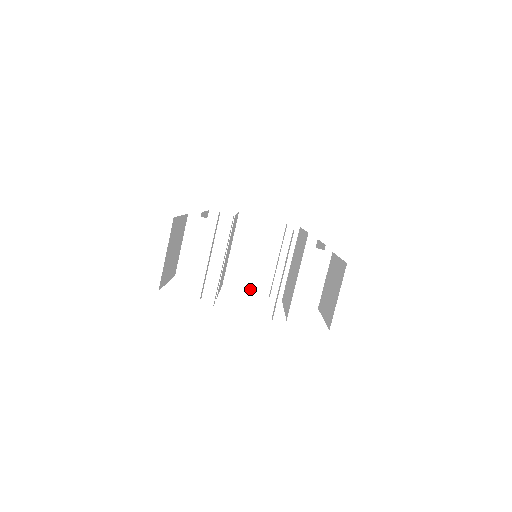
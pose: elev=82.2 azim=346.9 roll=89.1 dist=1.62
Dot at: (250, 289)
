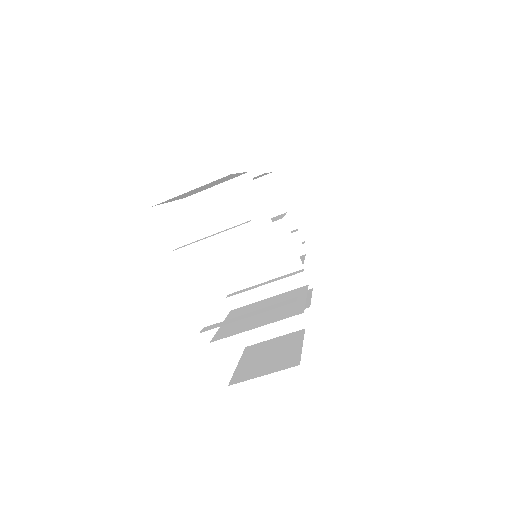
Dot at: (221, 274)
